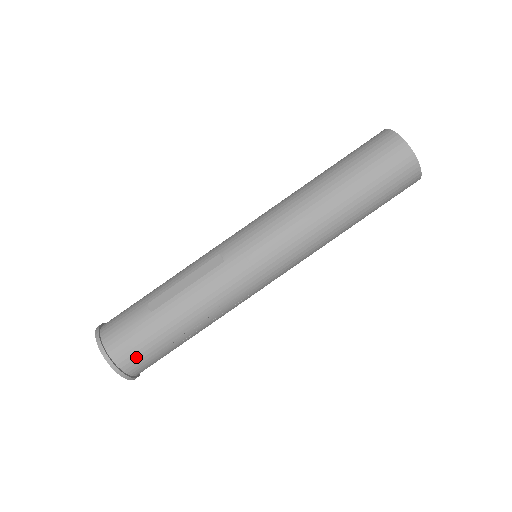
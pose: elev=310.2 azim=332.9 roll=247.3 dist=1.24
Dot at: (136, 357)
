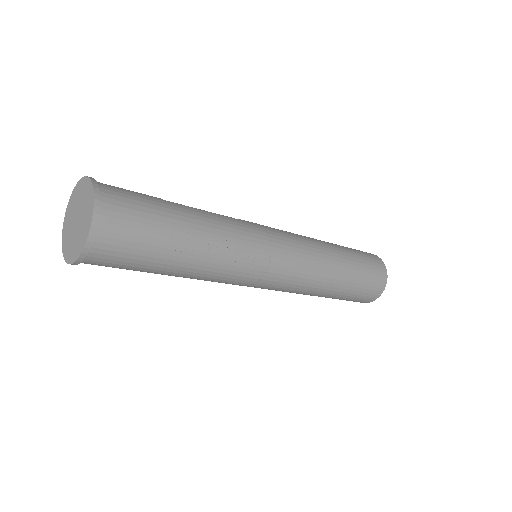
Dot at: (125, 213)
